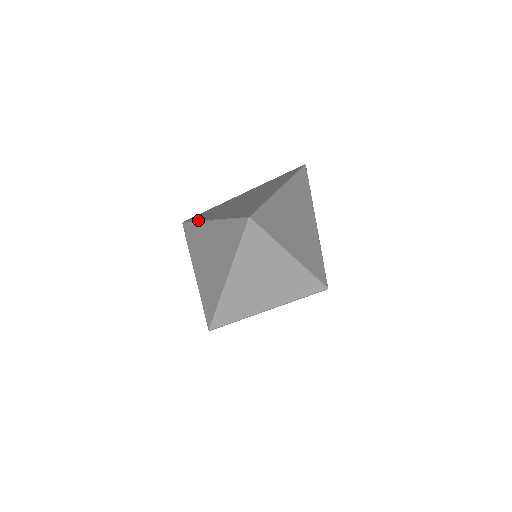
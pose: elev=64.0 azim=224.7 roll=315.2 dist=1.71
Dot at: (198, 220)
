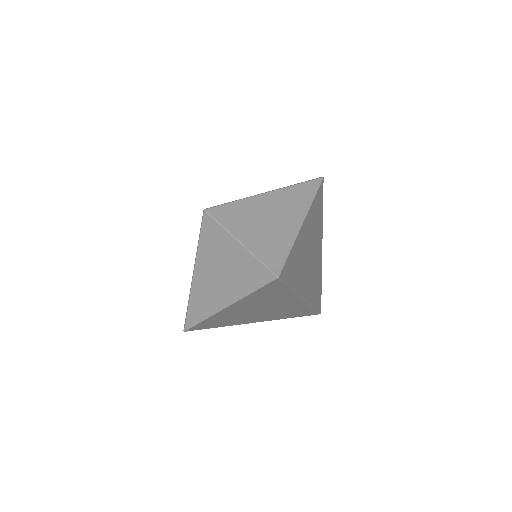
Dot at: (220, 223)
